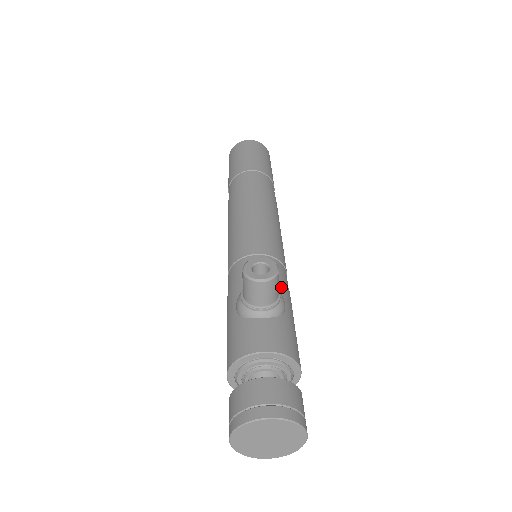
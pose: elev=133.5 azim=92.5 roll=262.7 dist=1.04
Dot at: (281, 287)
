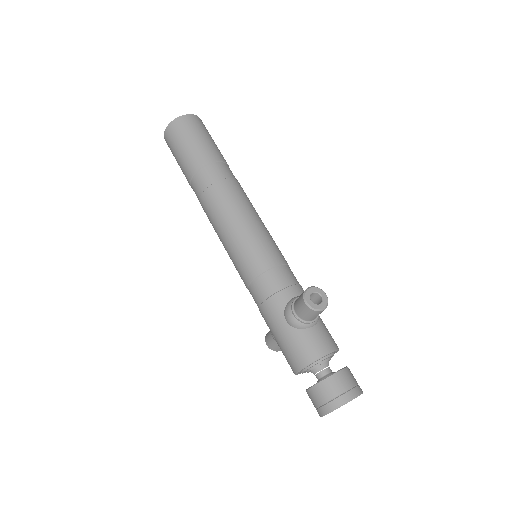
Dot at: occluded
